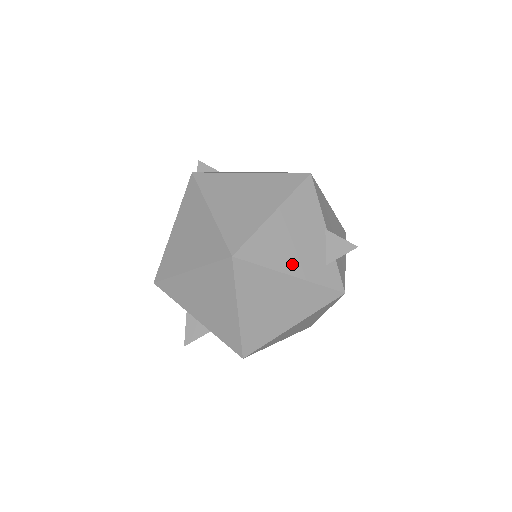
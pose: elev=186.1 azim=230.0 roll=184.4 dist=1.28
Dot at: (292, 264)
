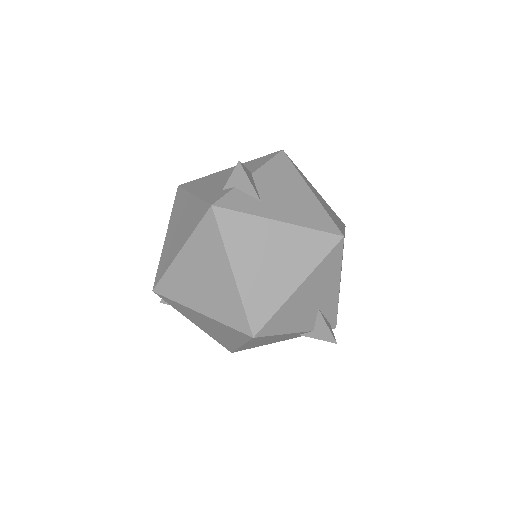
Dot at: (202, 189)
